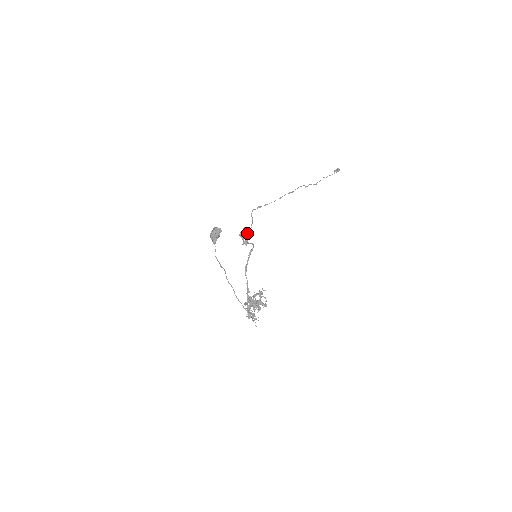
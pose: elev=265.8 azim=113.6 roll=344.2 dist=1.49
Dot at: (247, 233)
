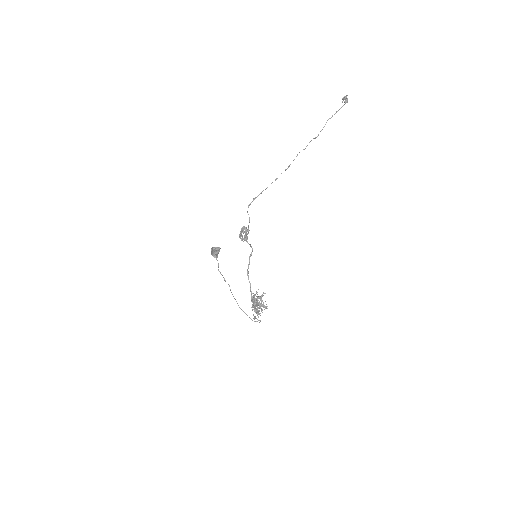
Dot at: (245, 233)
